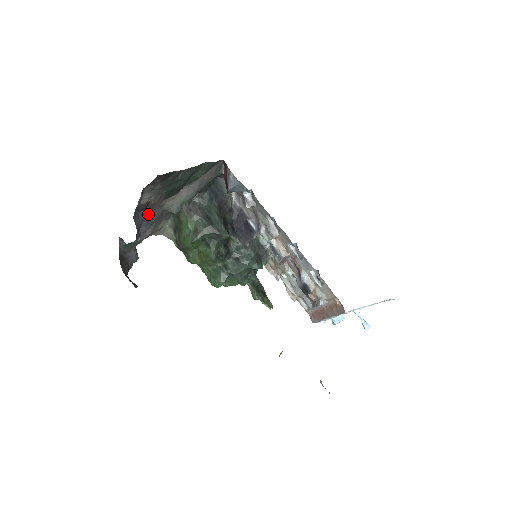
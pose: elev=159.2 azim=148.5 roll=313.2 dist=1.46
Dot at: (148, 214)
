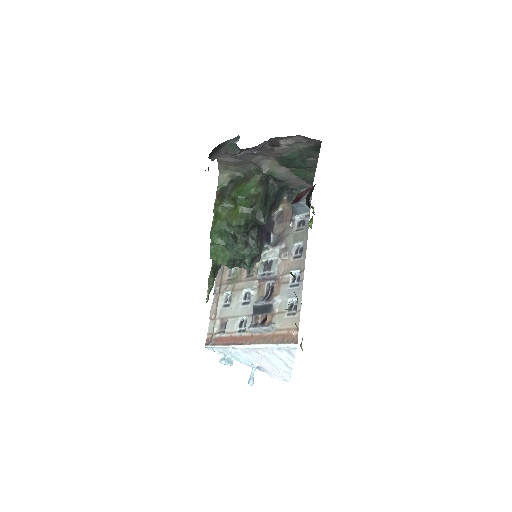
Dot at: (261, 150)
